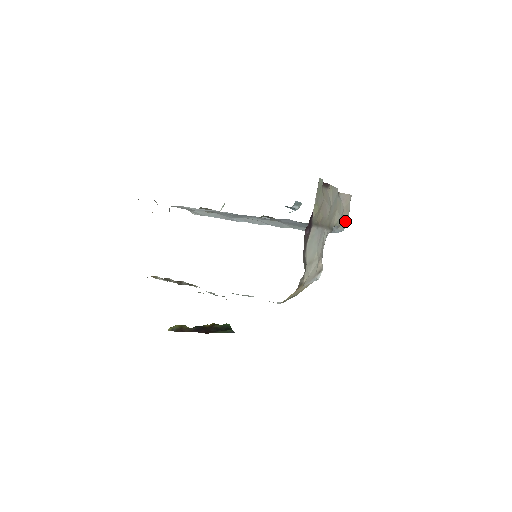
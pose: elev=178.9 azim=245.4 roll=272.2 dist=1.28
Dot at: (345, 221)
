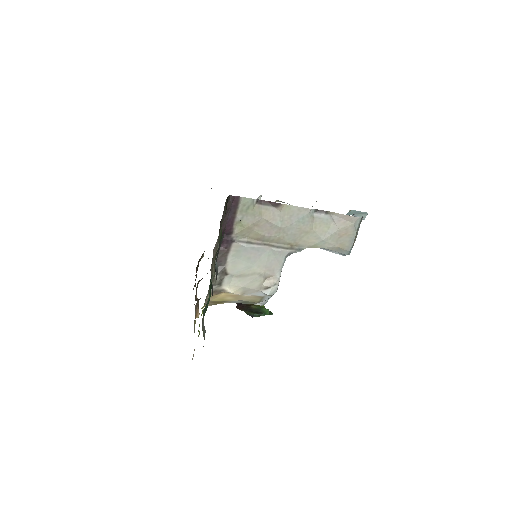
Dot at: (345, 245)
